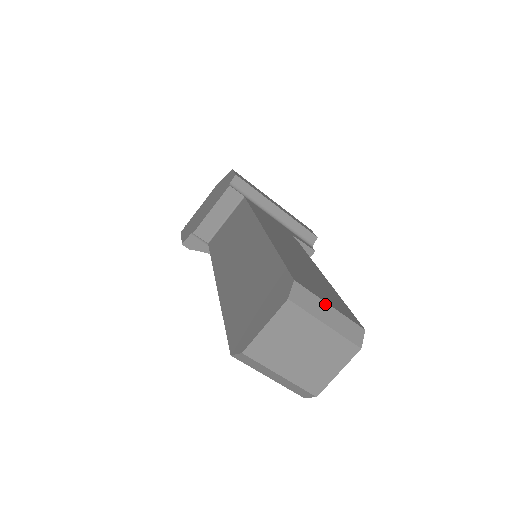
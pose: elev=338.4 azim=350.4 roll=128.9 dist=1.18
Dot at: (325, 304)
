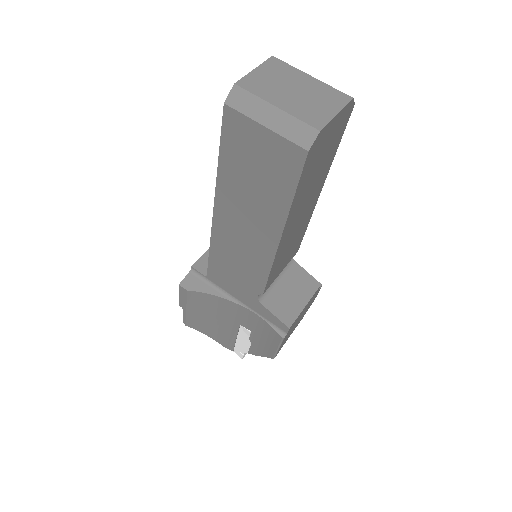
Dot at: occluded
